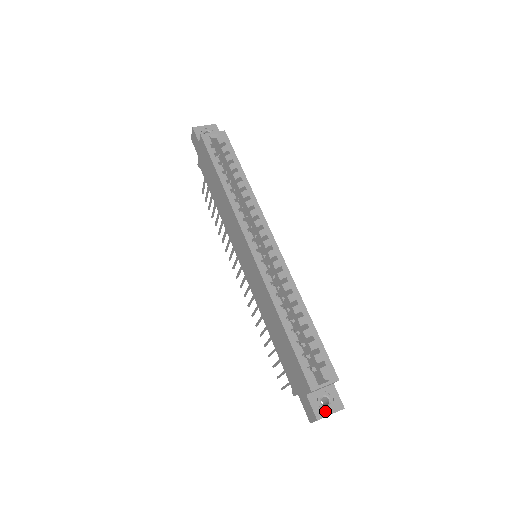
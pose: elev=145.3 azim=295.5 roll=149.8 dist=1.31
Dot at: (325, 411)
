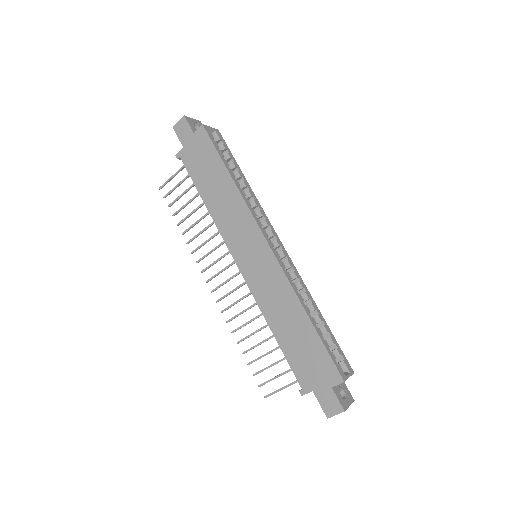
Dot at: (346, 403)
